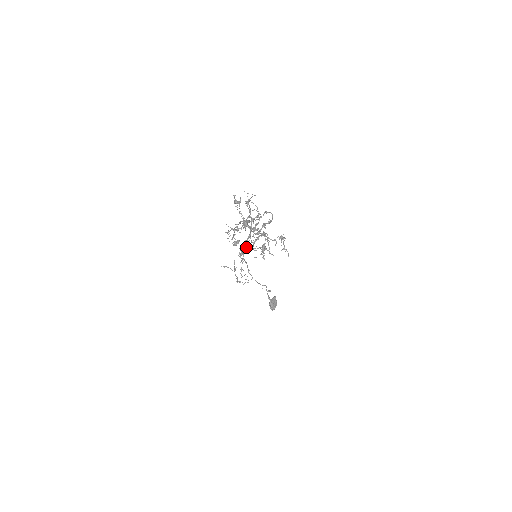
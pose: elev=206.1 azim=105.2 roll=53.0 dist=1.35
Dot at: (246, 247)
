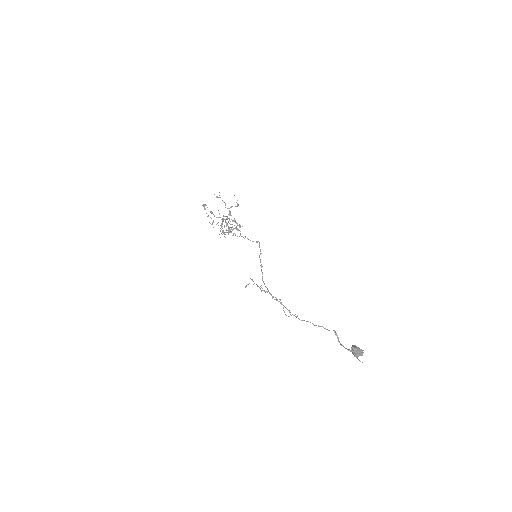
Dot at: occluded
